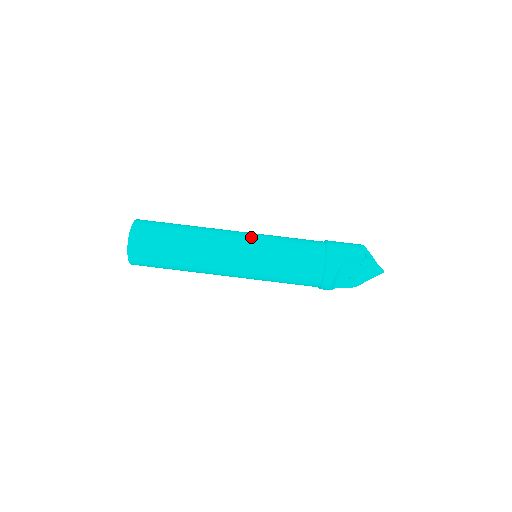
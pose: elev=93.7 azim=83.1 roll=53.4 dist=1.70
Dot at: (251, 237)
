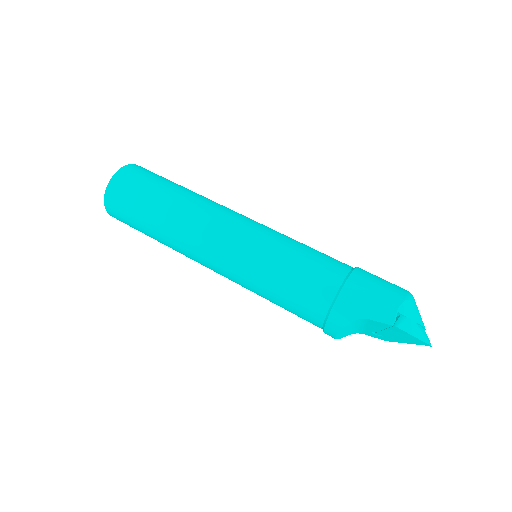
Dot at: (245, 235)
